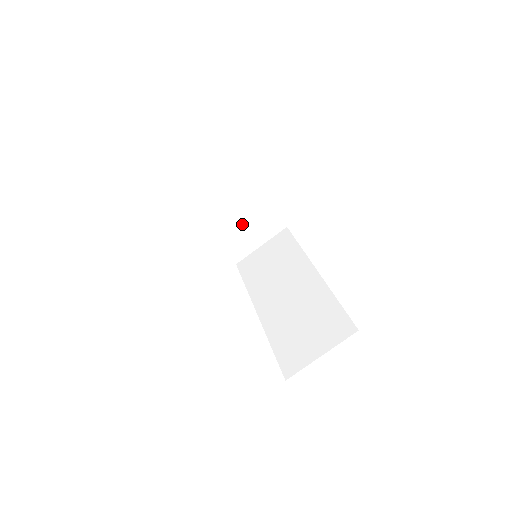
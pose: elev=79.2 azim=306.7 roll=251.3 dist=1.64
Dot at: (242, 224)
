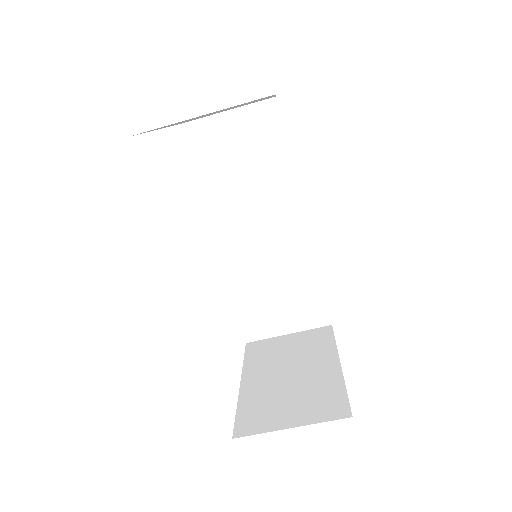
Dot at: occluded
